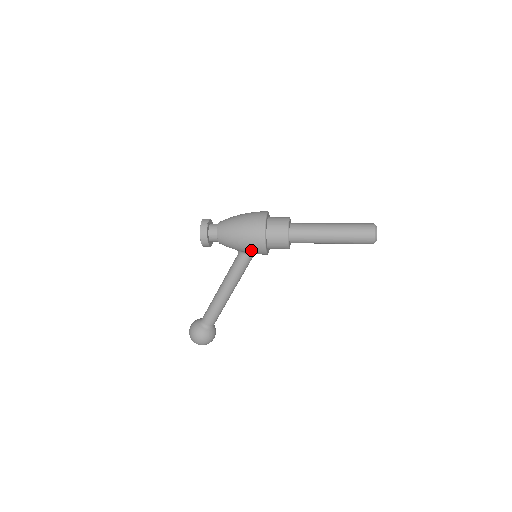
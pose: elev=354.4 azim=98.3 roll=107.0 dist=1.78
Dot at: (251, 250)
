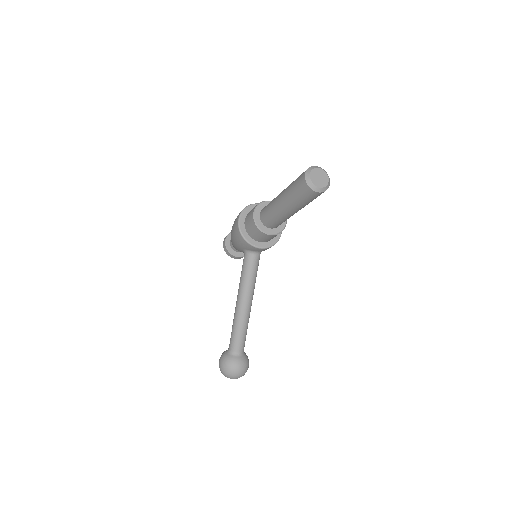
Dot at: (238, 241)
